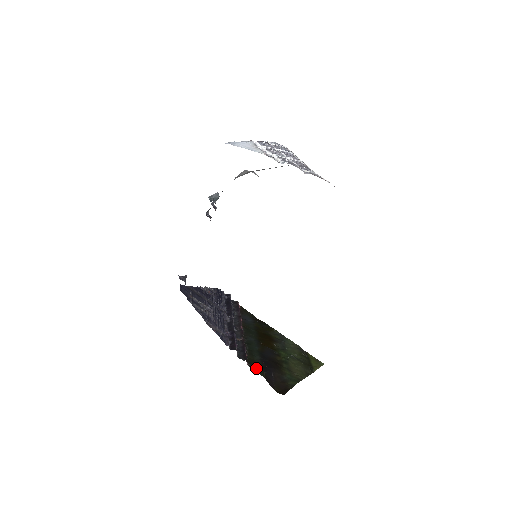
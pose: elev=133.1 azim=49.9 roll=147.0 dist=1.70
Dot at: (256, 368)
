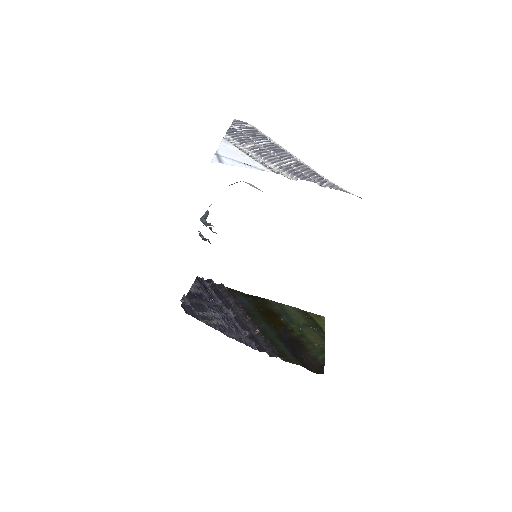
Dot at: (289, 359)
